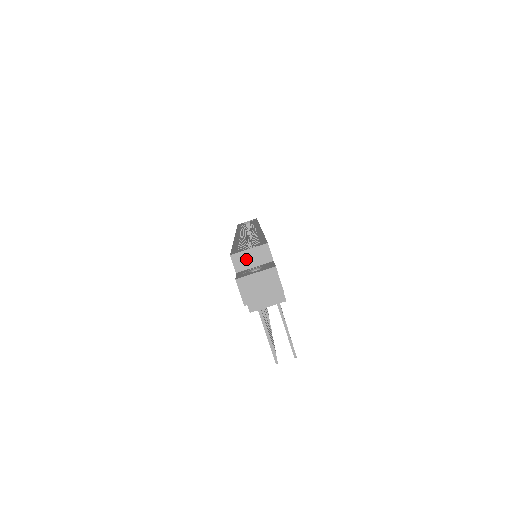
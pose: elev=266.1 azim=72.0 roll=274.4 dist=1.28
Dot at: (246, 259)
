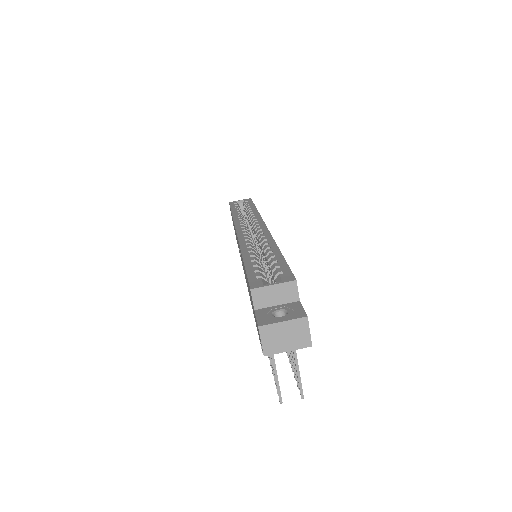
Dot at: (268, 295)
